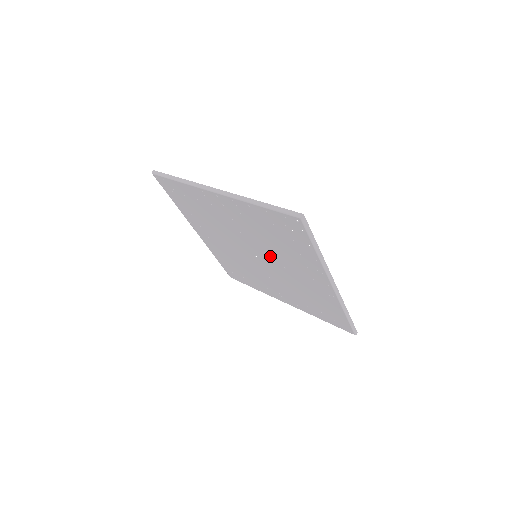
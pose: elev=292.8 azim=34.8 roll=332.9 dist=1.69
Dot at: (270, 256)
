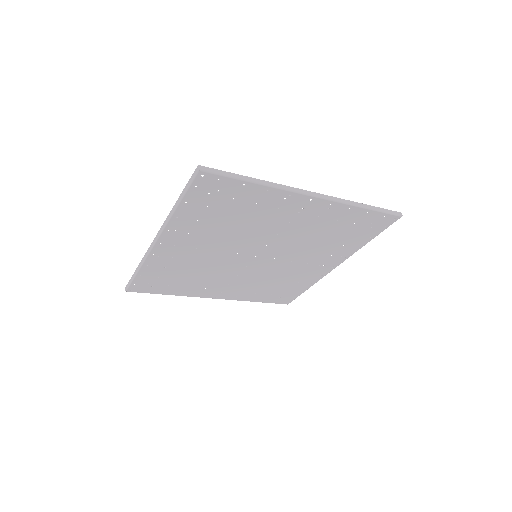
Dot at: (257, 240)
